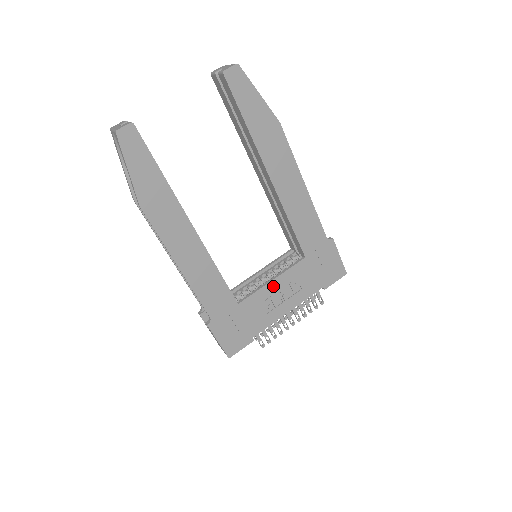
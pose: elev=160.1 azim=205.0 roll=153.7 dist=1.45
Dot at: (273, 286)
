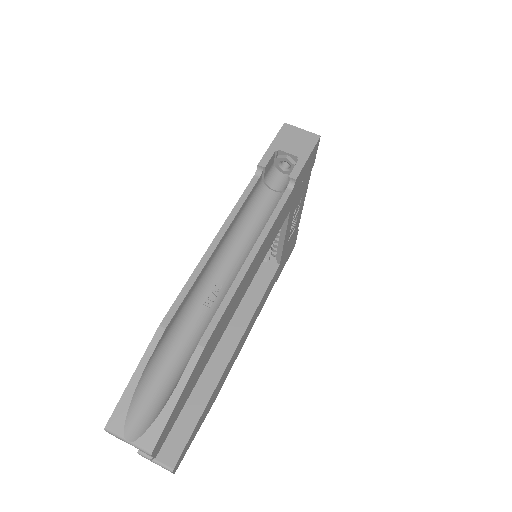
Dot at: (287, 236)
